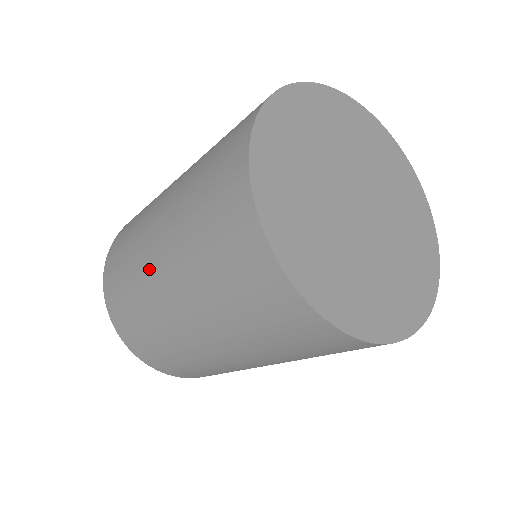
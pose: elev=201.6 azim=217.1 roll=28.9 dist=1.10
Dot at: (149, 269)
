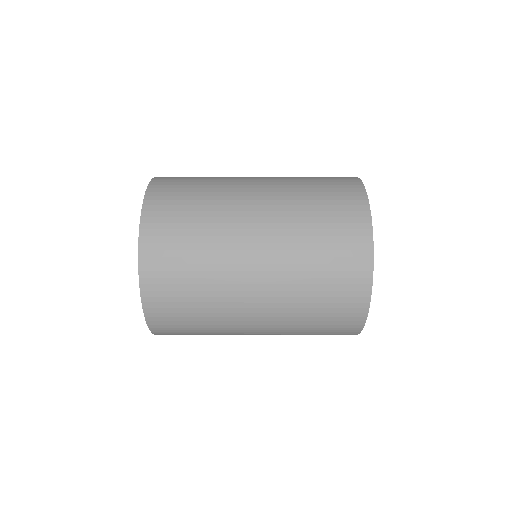
Dot at: (239, 320)
